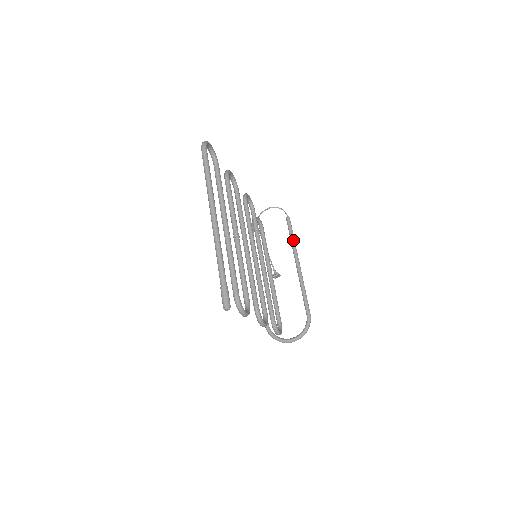
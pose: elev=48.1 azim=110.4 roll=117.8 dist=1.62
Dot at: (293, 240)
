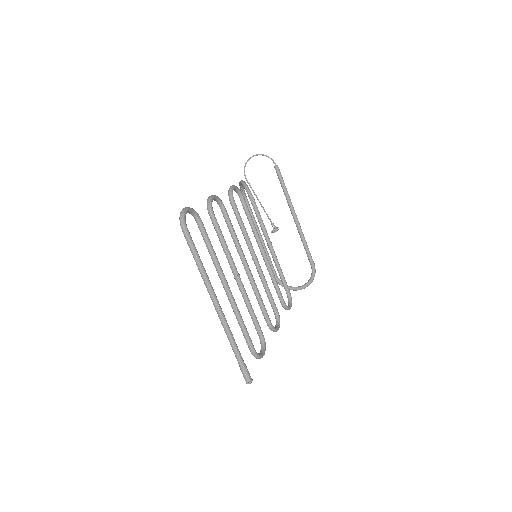
Dot at: (286, 193)
